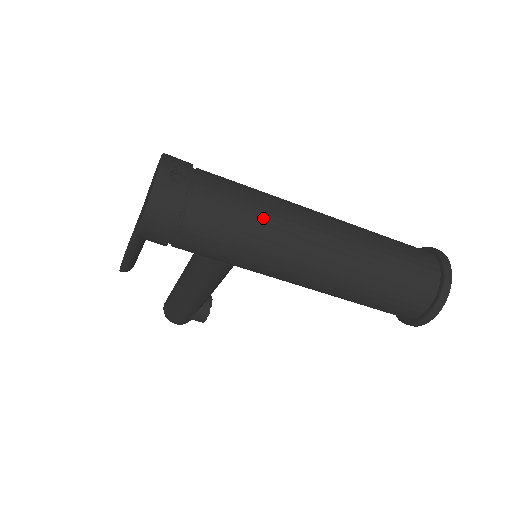
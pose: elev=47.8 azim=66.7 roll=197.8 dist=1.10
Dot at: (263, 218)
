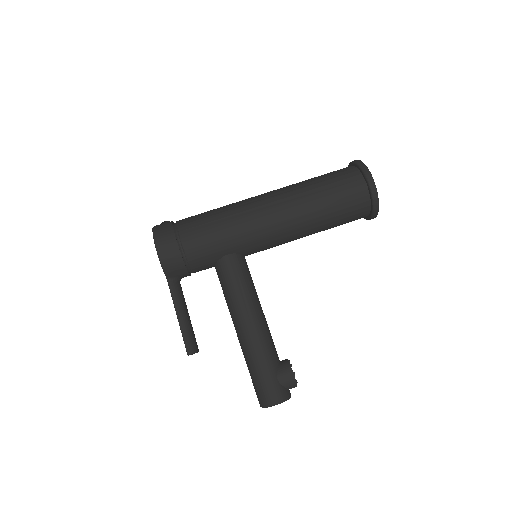
Dot at: (222, 207)
